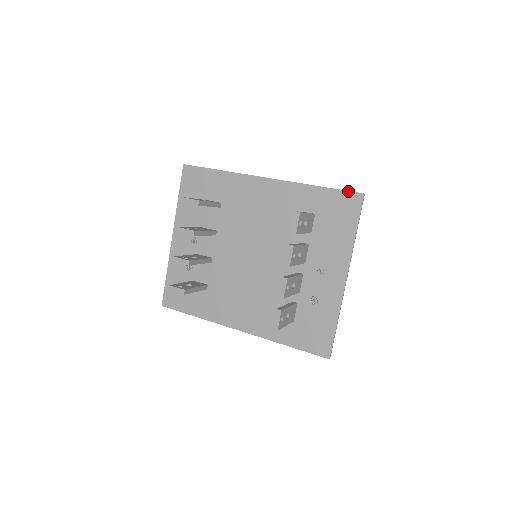
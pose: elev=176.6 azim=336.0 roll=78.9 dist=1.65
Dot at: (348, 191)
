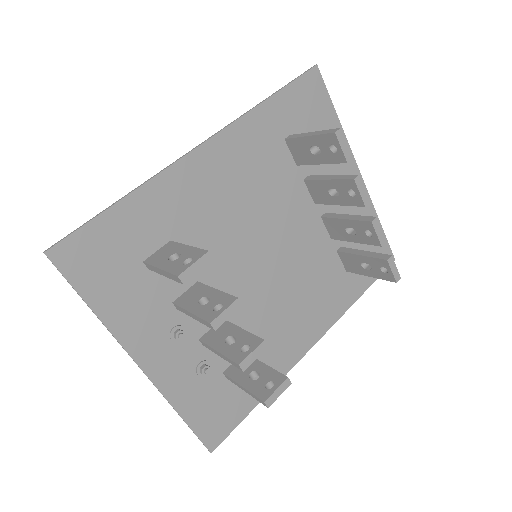
Dot at: (301, 75)
